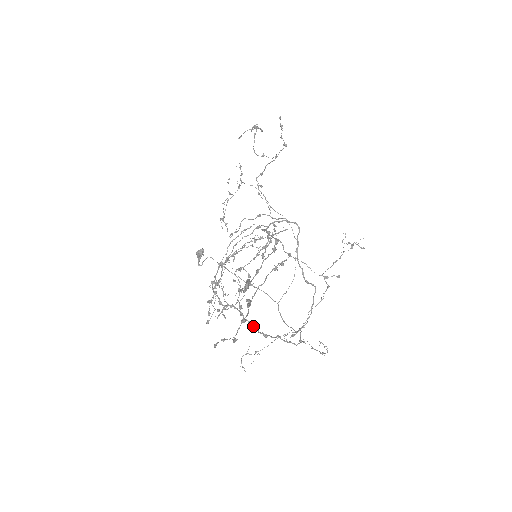
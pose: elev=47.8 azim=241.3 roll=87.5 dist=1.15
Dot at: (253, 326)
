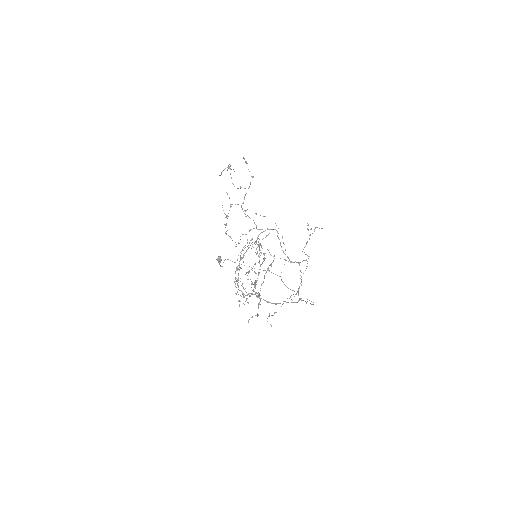
Dot at: (267, 301)
